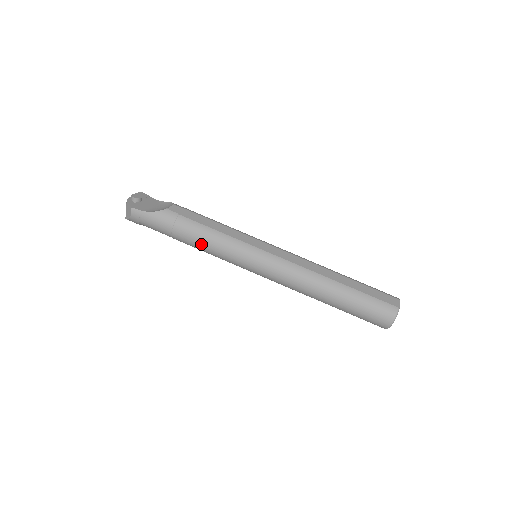
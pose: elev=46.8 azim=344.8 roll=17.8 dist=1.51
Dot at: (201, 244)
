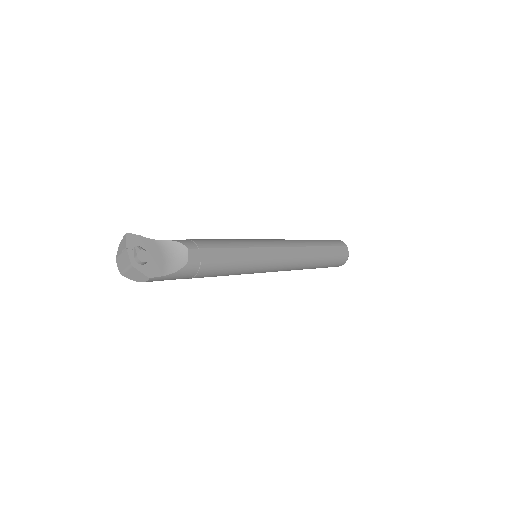
Dot at: occluded
